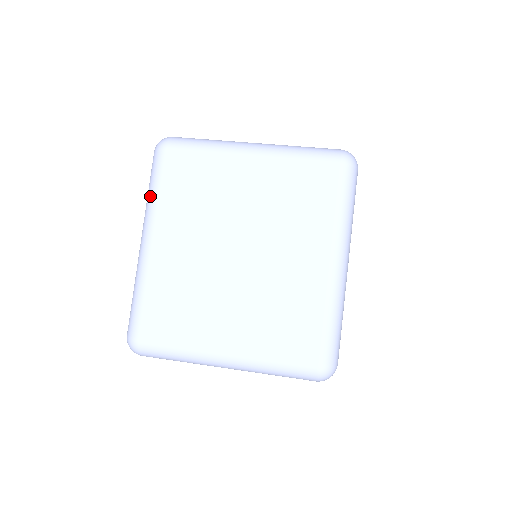
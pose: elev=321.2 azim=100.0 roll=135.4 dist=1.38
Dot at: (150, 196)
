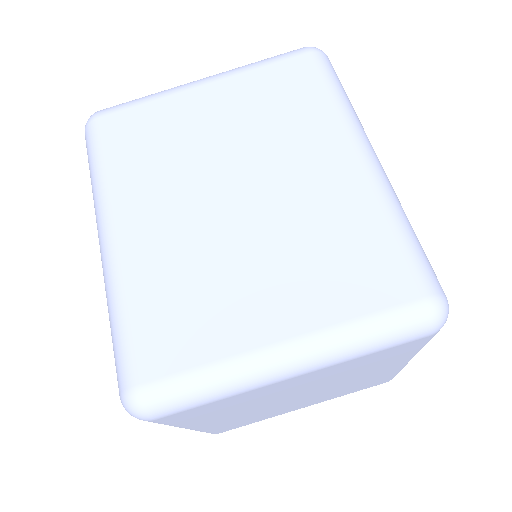
Dot at: occluded
